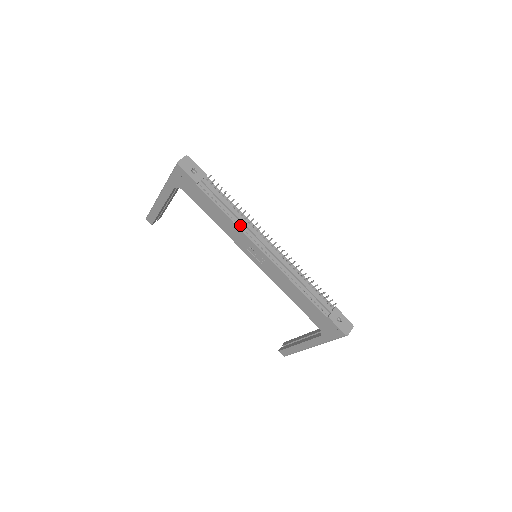
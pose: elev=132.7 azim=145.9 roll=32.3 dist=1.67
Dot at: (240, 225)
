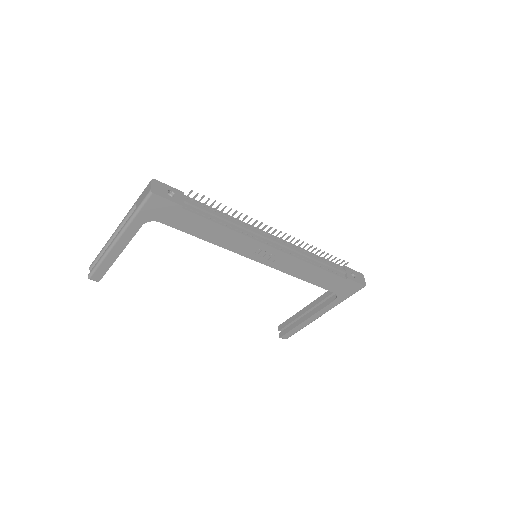
Dot at: (242, 231)
